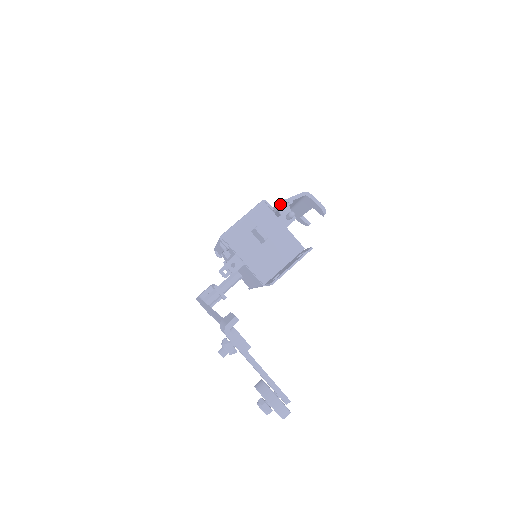
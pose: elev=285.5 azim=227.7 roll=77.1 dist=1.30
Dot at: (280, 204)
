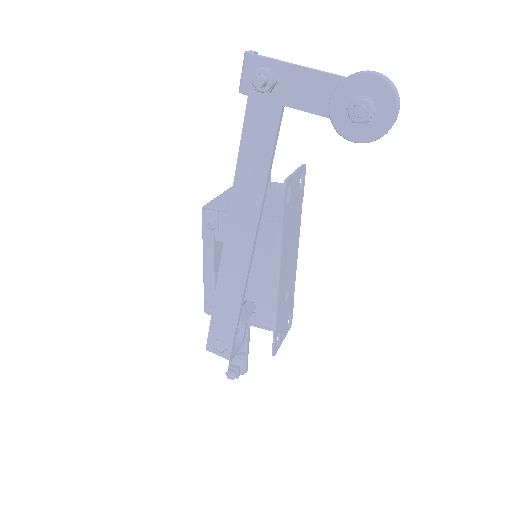
Dot at: occluded
